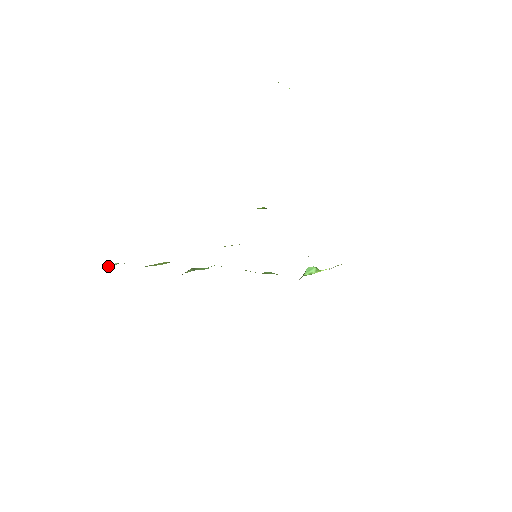
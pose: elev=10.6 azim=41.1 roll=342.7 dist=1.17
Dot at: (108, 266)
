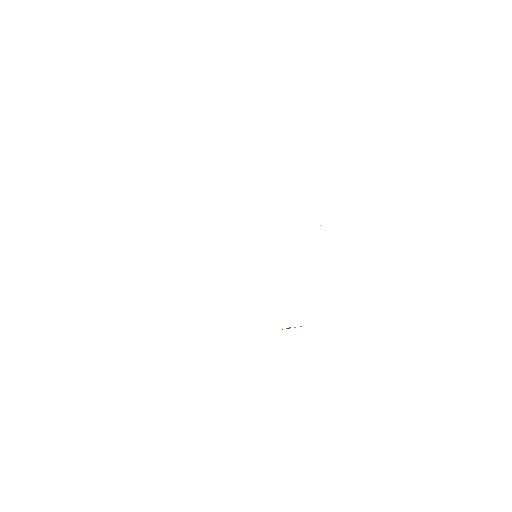
Dot at: occluded
